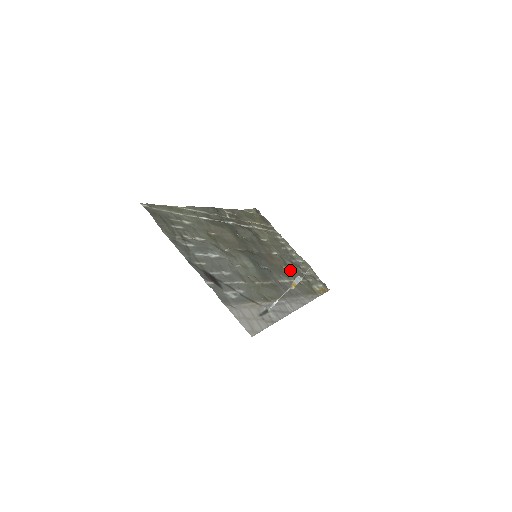
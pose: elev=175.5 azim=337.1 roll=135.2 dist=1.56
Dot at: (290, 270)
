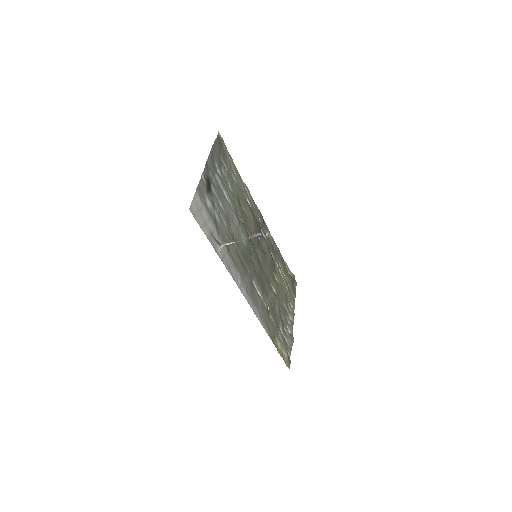
Dot at: occluded
